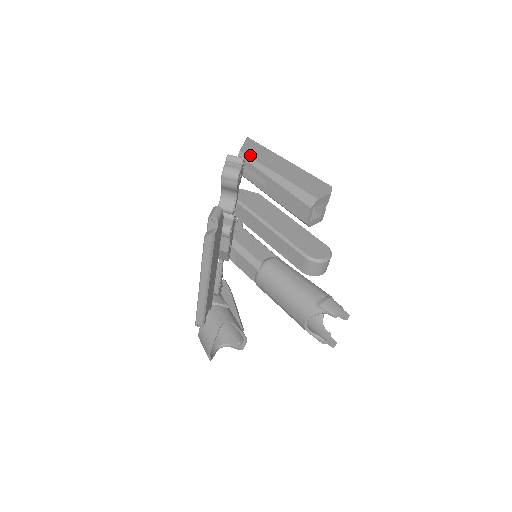
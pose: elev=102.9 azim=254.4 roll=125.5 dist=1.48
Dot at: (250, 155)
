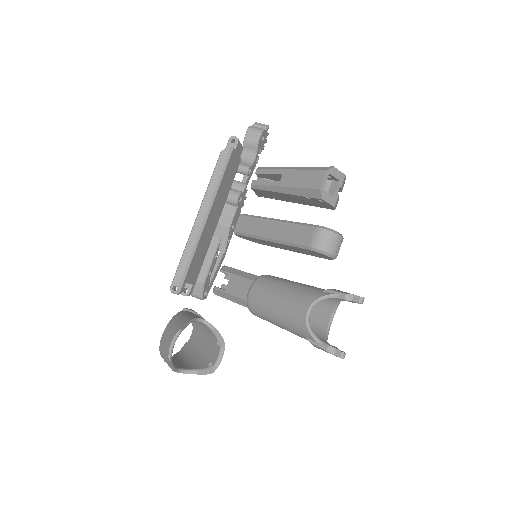
Dot at: occluded
